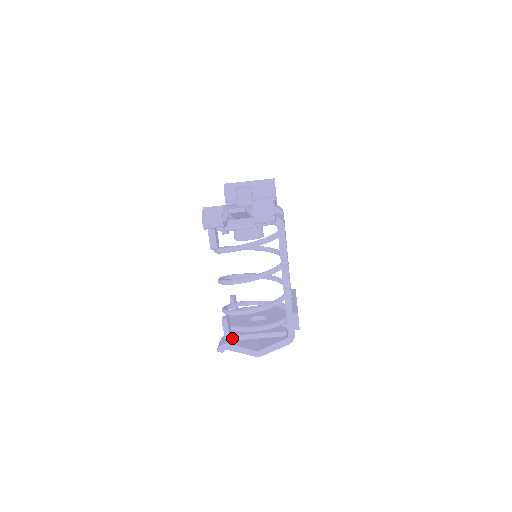
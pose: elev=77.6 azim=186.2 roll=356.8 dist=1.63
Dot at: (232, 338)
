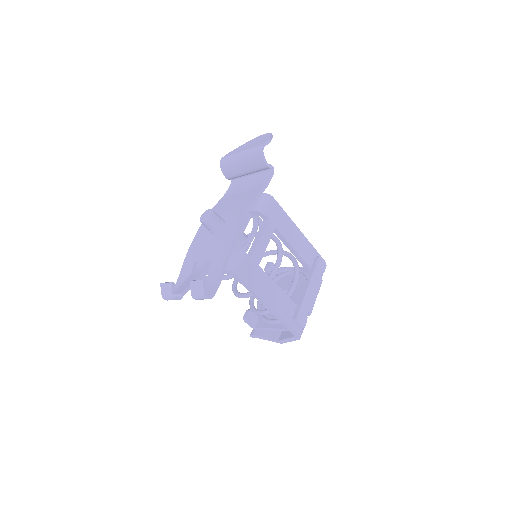
Dot at: (257, 329)
